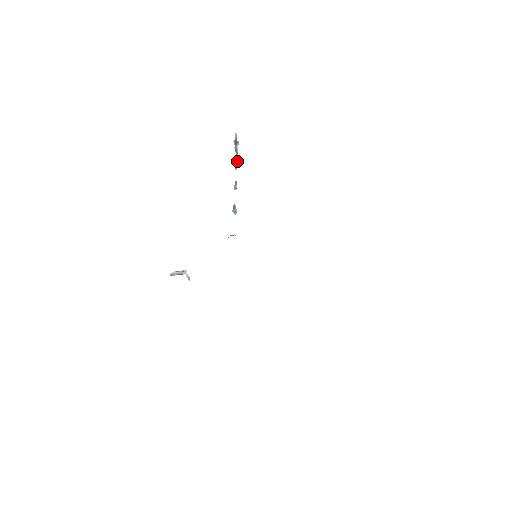
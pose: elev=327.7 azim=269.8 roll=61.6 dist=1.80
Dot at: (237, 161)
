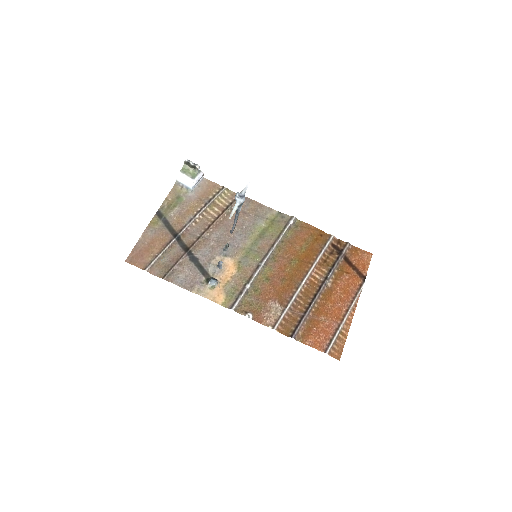
Dot at: (234, 227)
